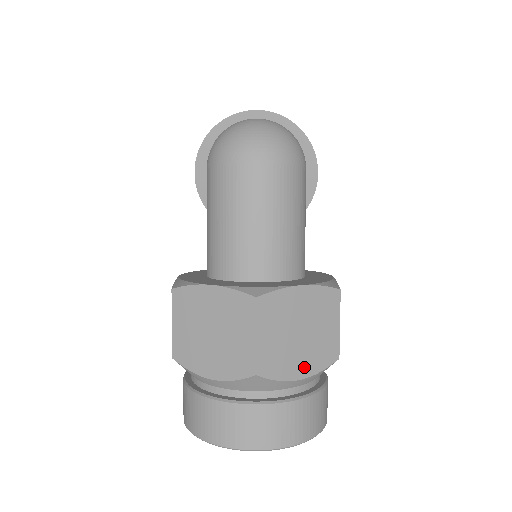
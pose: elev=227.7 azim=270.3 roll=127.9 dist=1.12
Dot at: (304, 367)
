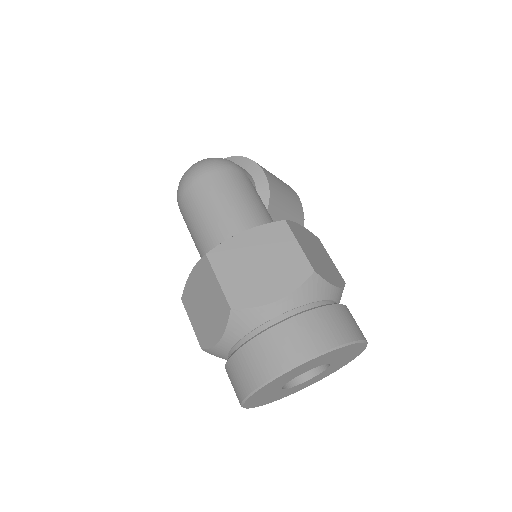
Dot at: (278, 289)
